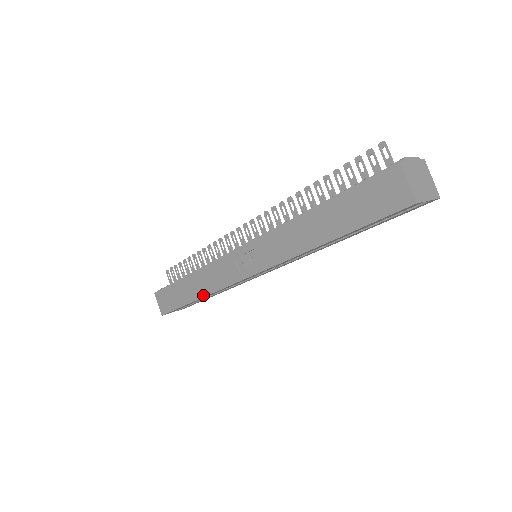
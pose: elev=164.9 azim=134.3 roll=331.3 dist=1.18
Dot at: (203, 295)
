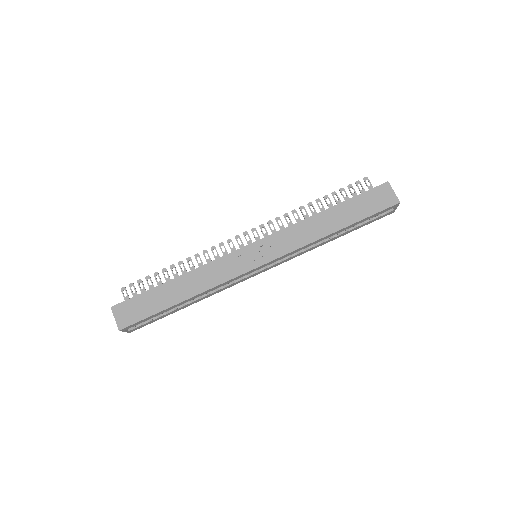
Dot at: (197, 293)
